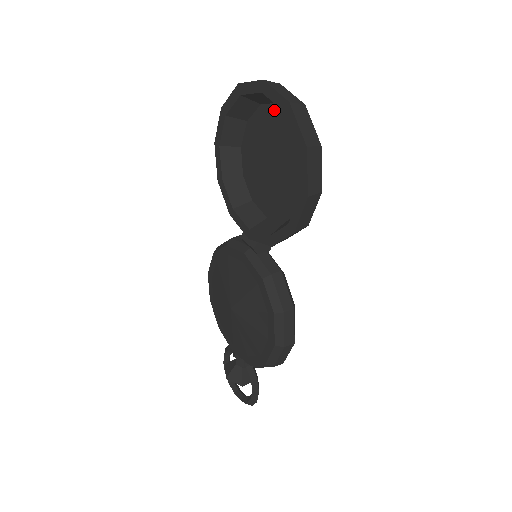
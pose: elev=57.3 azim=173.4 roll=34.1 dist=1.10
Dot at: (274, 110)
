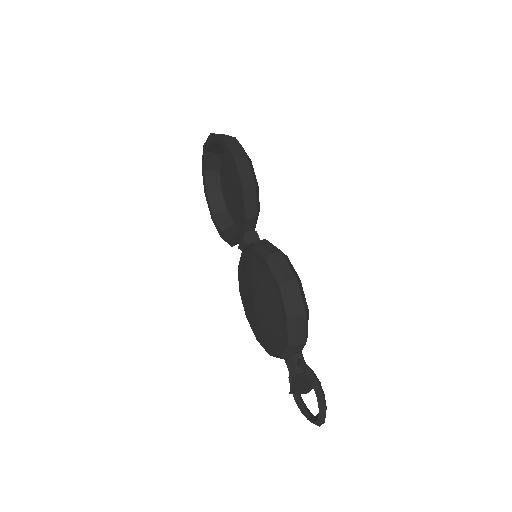
Dot at: (223, 162)
